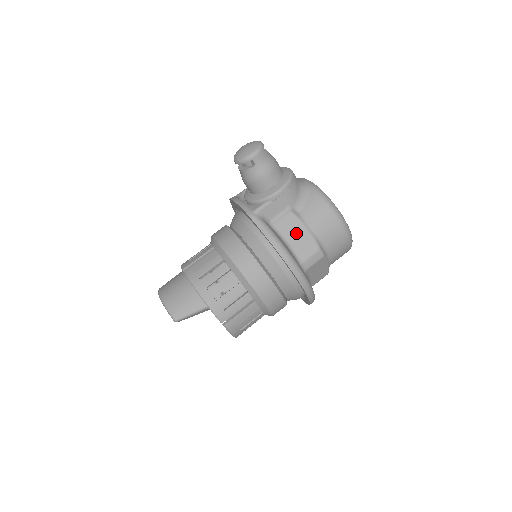
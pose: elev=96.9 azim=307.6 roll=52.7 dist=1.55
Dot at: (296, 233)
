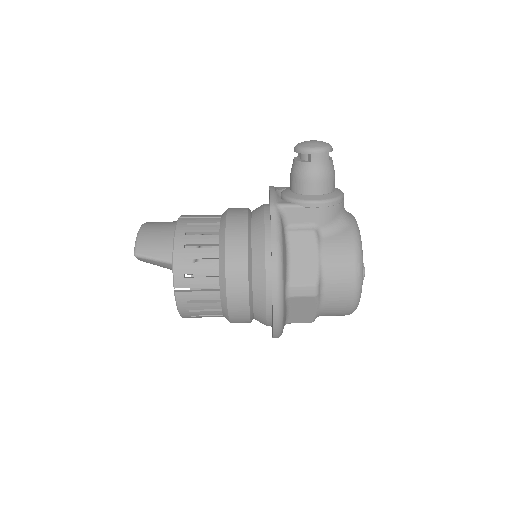
Dot at: (305, 254)
